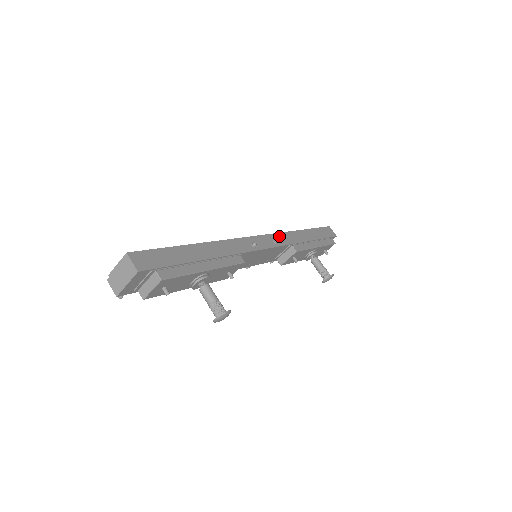
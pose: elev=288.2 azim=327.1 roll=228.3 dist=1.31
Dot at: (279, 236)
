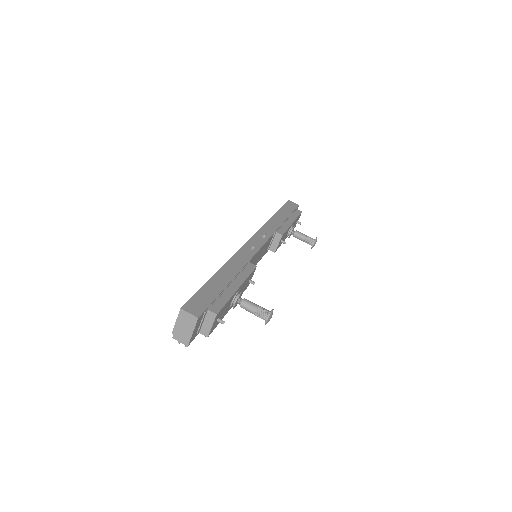
Dot at: (263, 230)
